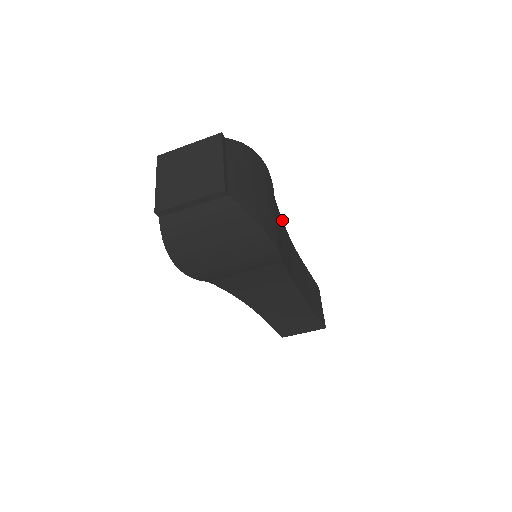
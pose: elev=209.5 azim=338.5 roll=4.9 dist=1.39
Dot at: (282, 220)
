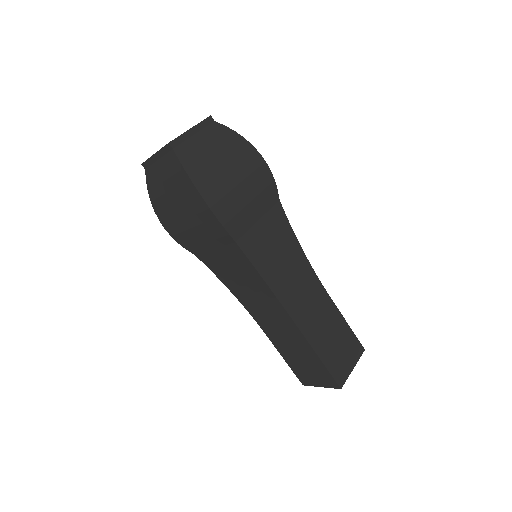
Dot at: (292, 230)
